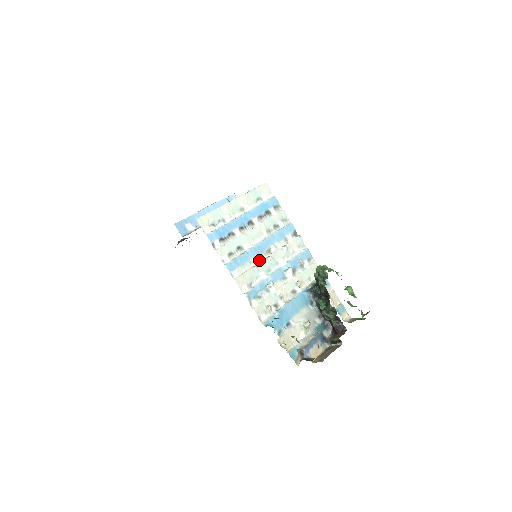
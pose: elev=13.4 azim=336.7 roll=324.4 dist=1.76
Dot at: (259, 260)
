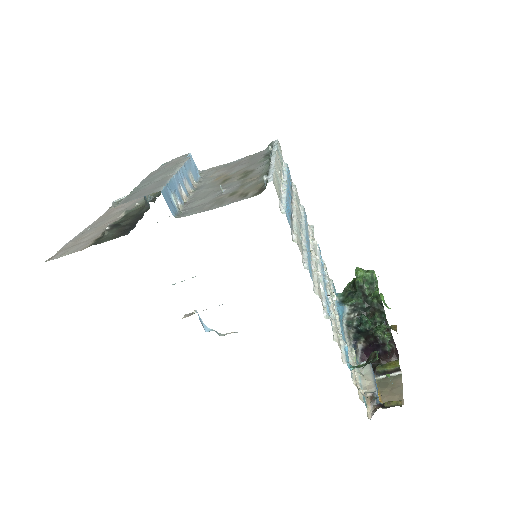
Dot at: occluded
